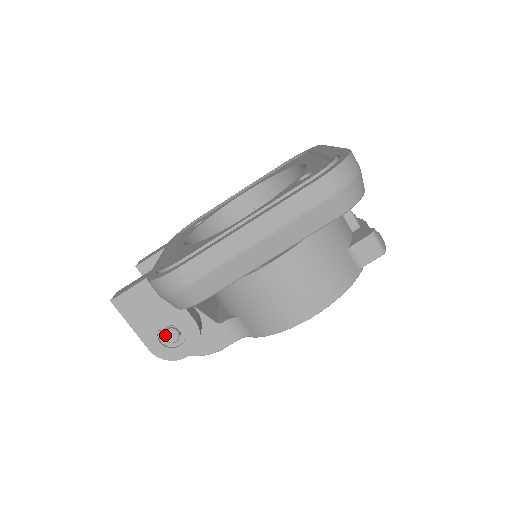
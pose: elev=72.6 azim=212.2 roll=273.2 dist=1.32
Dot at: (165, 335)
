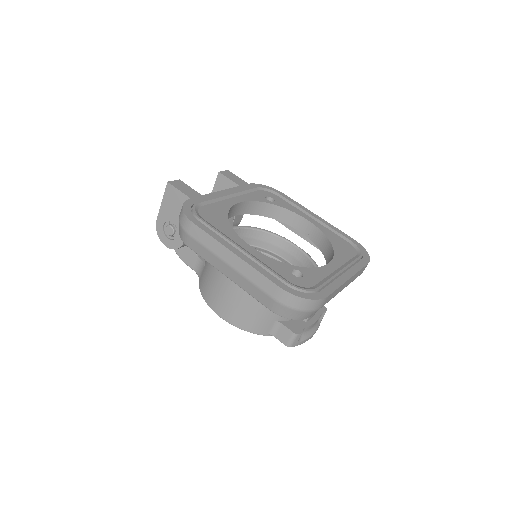
Dot at: (168, 226)
